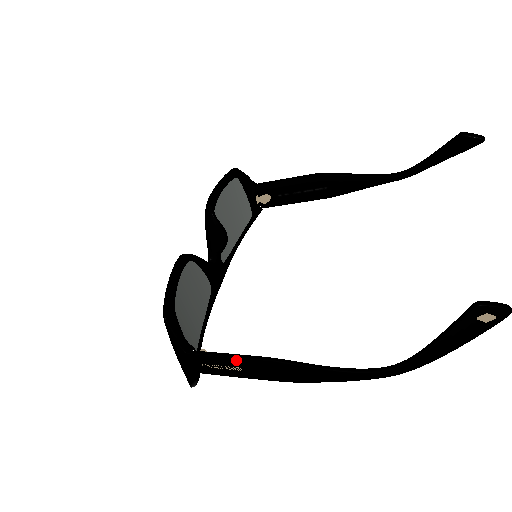
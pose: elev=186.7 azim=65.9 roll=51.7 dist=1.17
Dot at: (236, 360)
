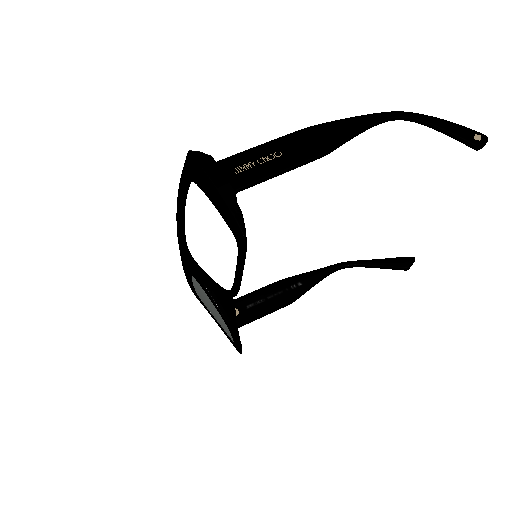
Dot at: (268, 312)
